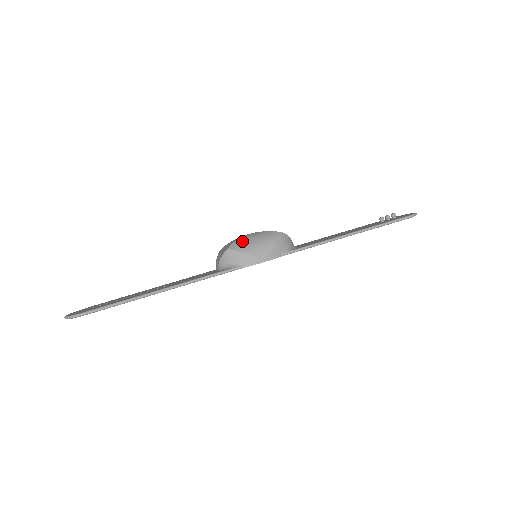
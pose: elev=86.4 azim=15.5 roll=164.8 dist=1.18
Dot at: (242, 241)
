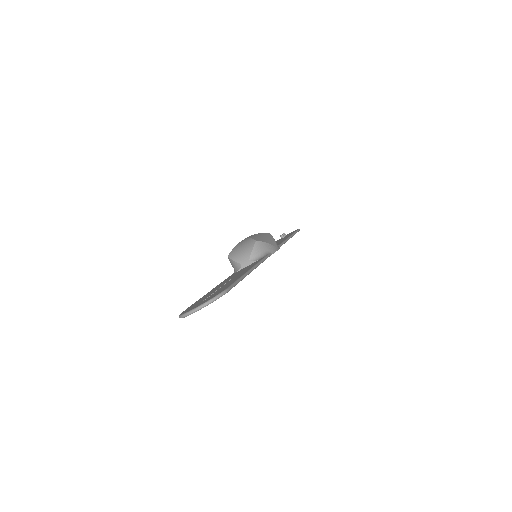
Dot at: (256, 237)
